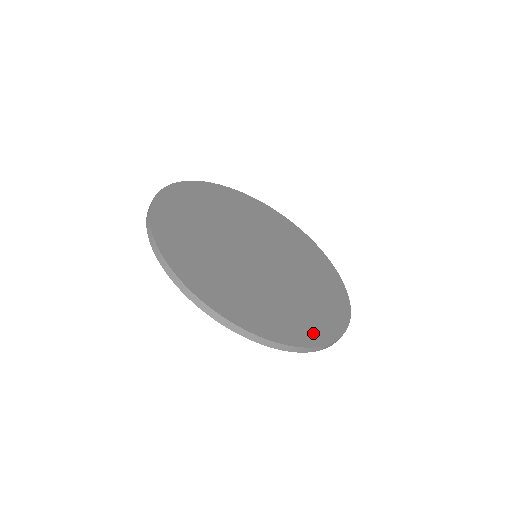
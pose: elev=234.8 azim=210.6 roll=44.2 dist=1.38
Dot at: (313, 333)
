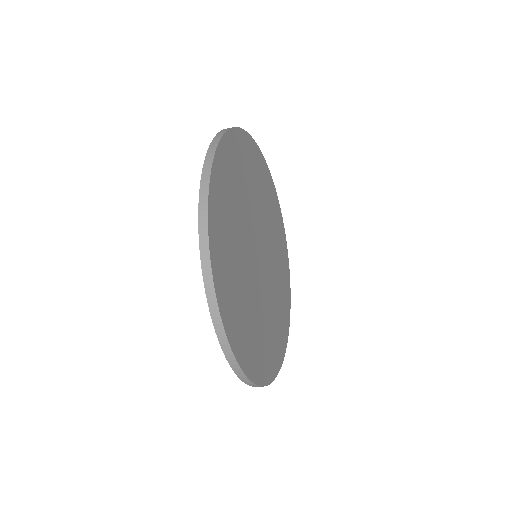
Dot at: (265, 369)
